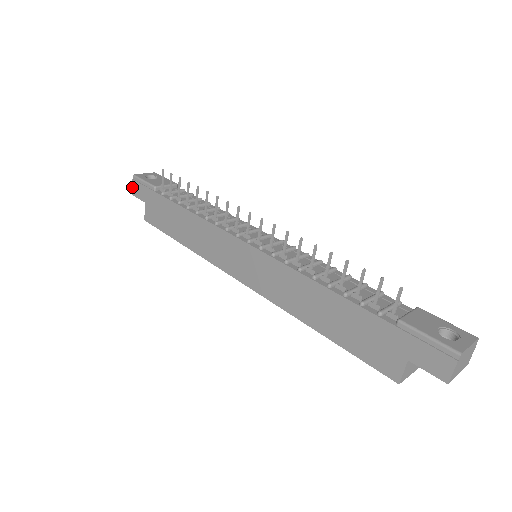
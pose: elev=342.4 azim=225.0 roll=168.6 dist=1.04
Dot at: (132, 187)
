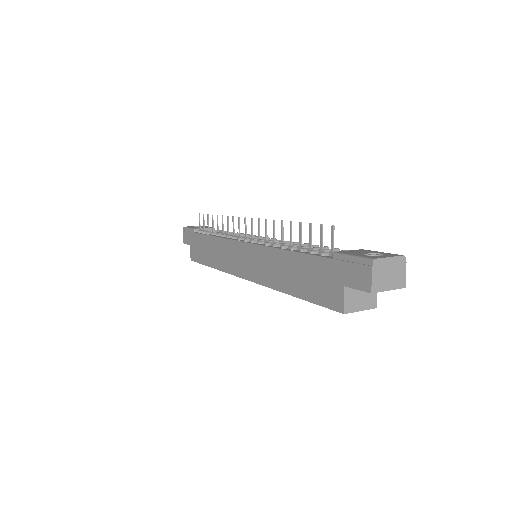
Dot at: (183, 237)
